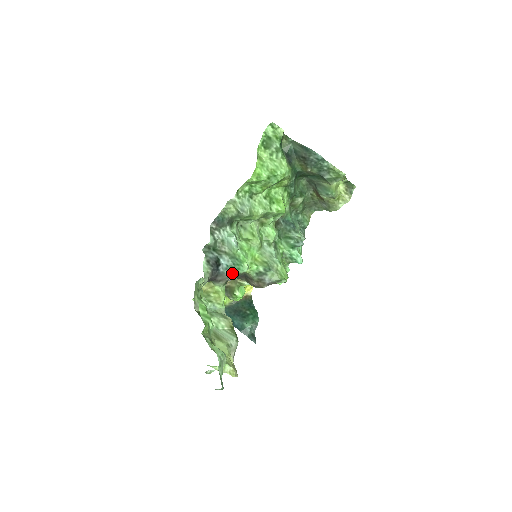
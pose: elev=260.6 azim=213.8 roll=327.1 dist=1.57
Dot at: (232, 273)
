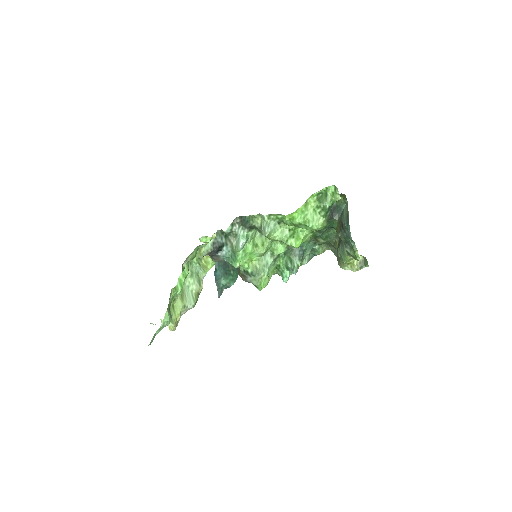
Dot at: (226, 260)
